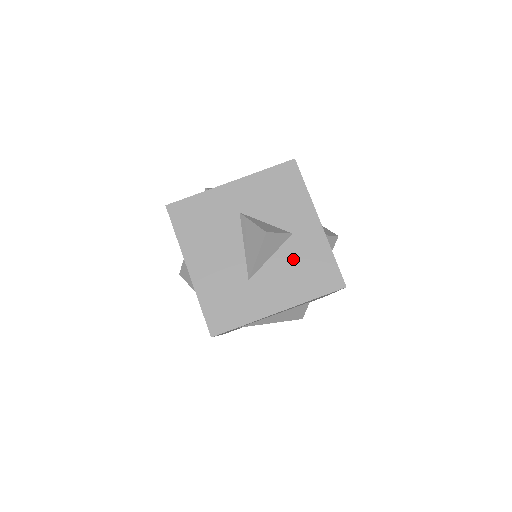
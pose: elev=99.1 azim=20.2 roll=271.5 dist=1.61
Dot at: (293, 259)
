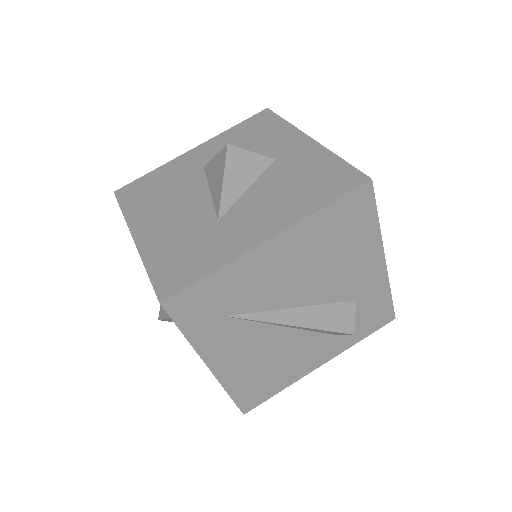
Dot at: (281, 180)
